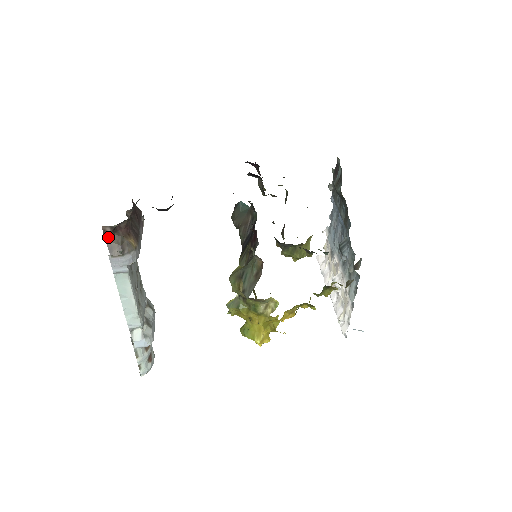
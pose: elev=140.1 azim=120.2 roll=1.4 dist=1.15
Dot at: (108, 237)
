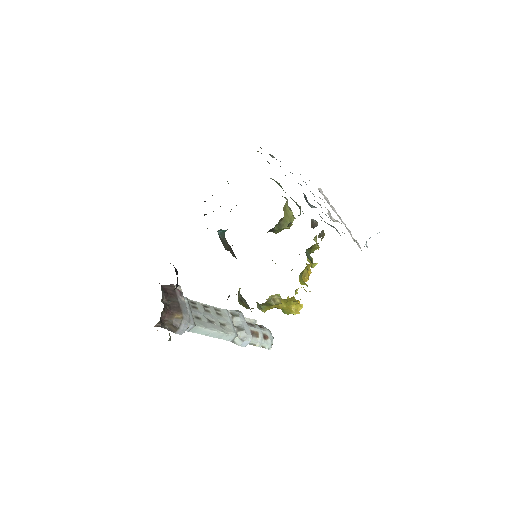
Dot at: (163, 326)
